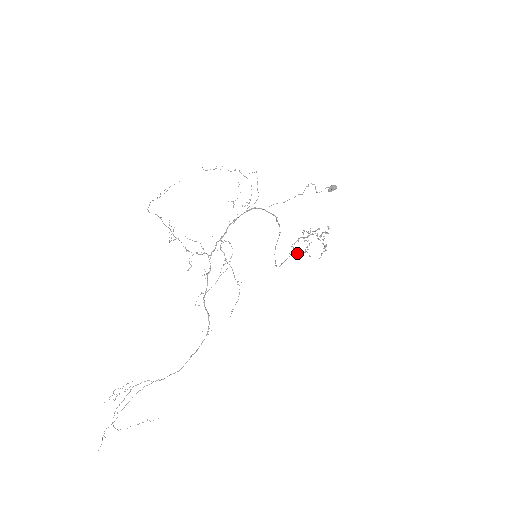
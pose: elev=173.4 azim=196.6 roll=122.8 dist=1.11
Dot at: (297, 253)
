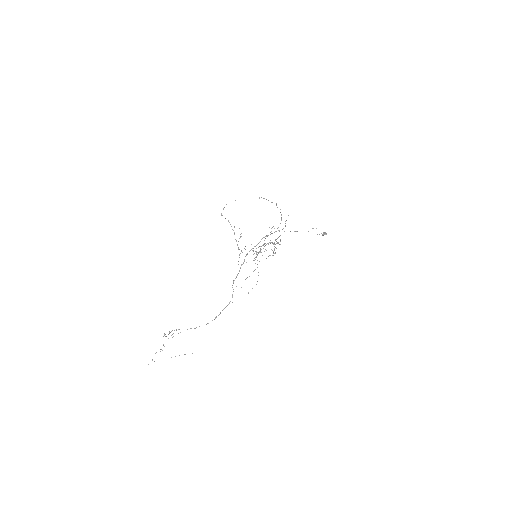
Dot at: occluded
